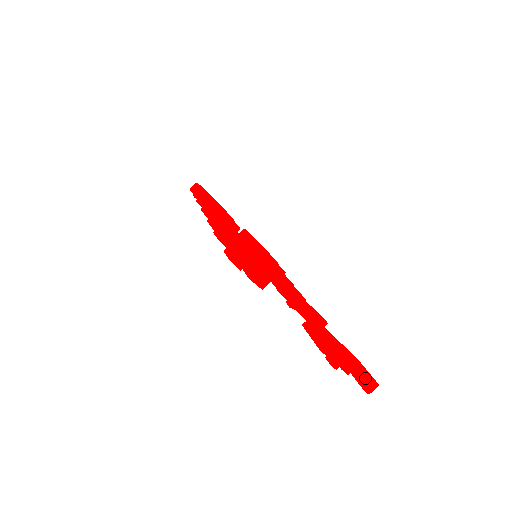
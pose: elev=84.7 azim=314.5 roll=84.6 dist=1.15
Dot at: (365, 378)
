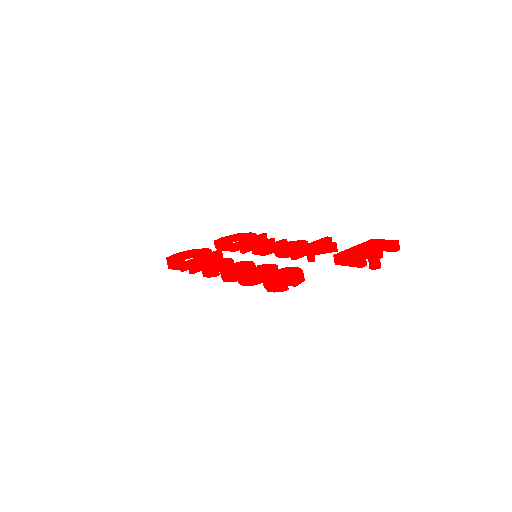
Dot at: (389, 246)
